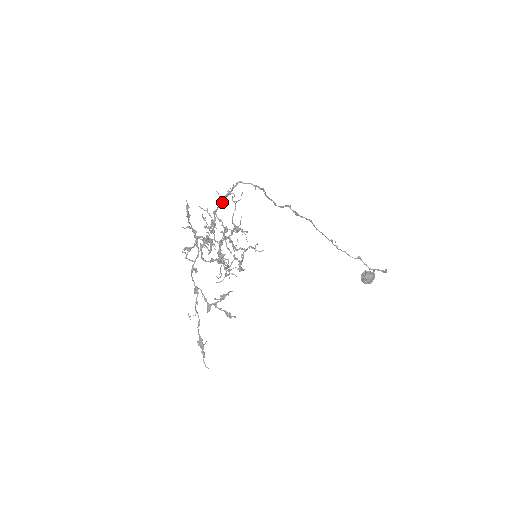
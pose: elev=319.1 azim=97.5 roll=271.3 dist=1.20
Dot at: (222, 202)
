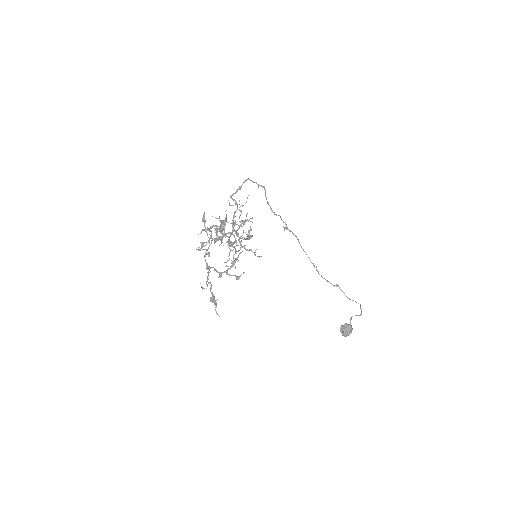
Dot at: (235, 192)
